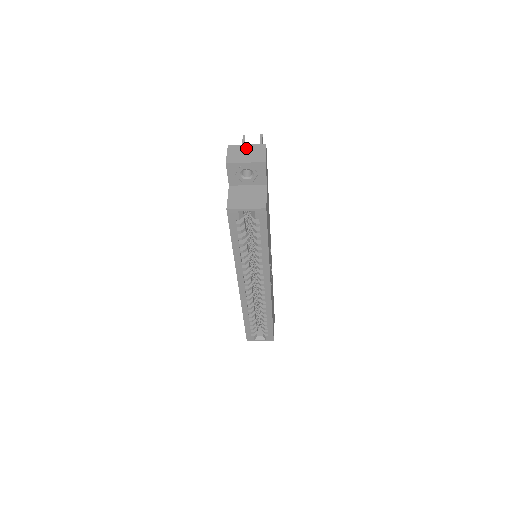
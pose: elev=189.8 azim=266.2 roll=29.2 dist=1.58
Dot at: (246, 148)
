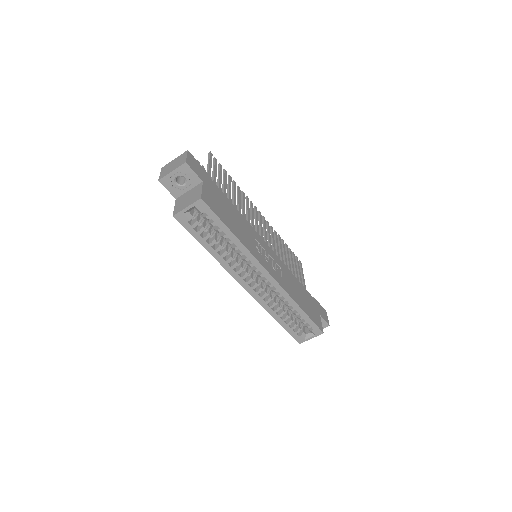
Dot at: (173, 162)
